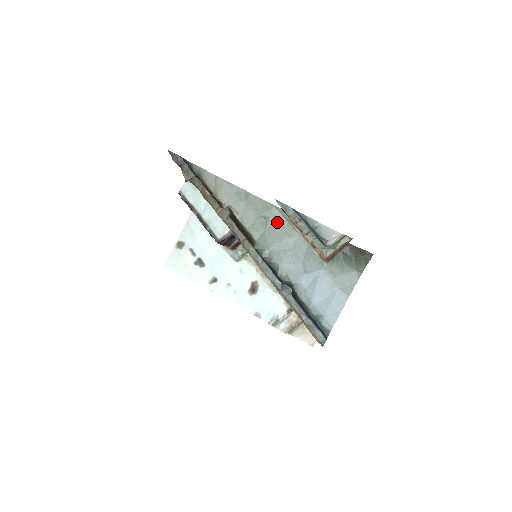
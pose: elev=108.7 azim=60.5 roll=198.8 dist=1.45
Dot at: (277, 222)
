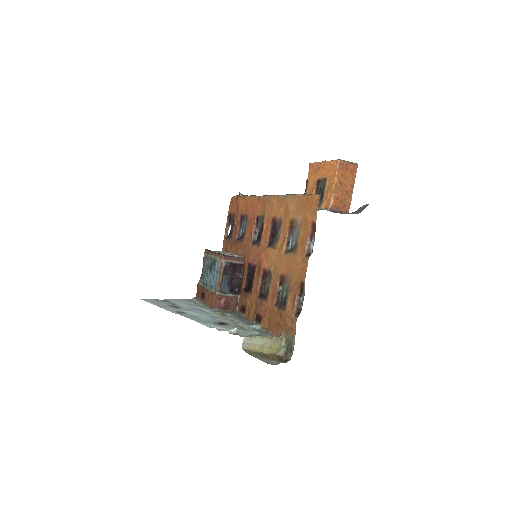
Dot at: occluded
